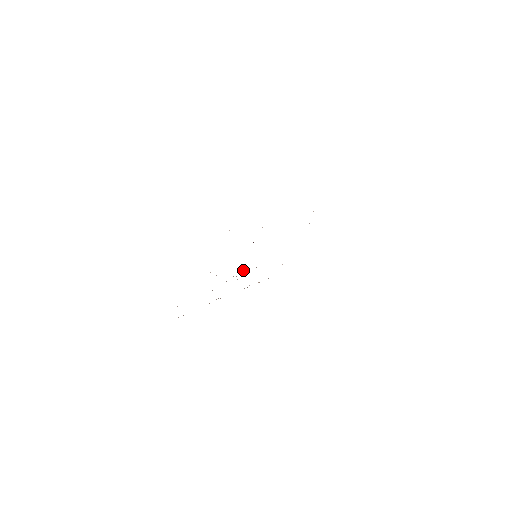
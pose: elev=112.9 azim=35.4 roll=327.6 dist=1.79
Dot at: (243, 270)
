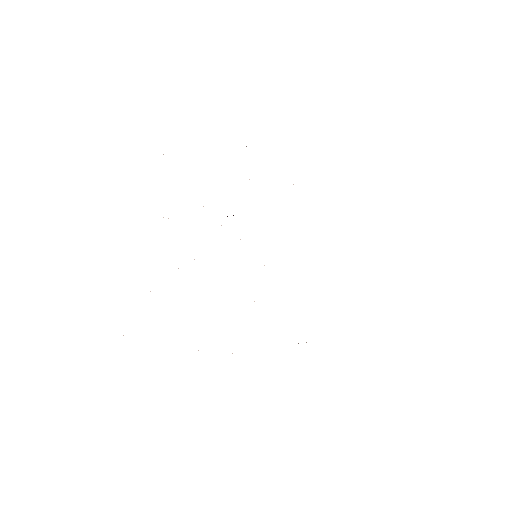
Dot at: occluded
